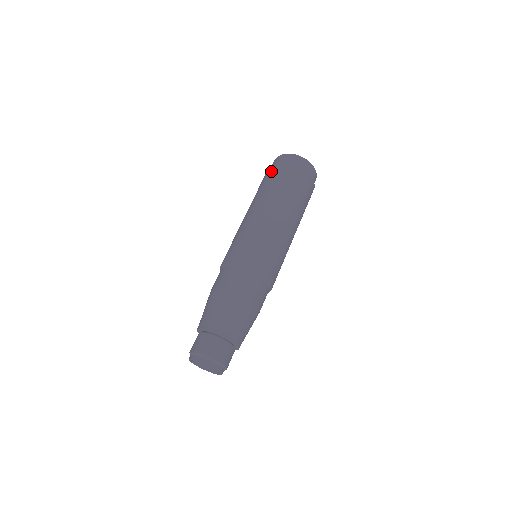
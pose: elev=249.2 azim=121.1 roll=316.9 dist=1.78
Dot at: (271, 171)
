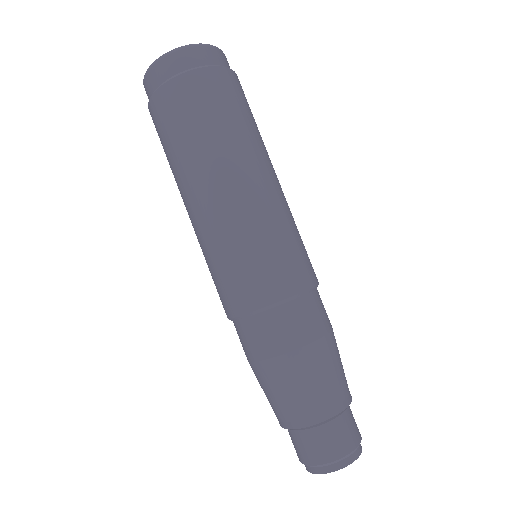
Dot at: (154, 123)
